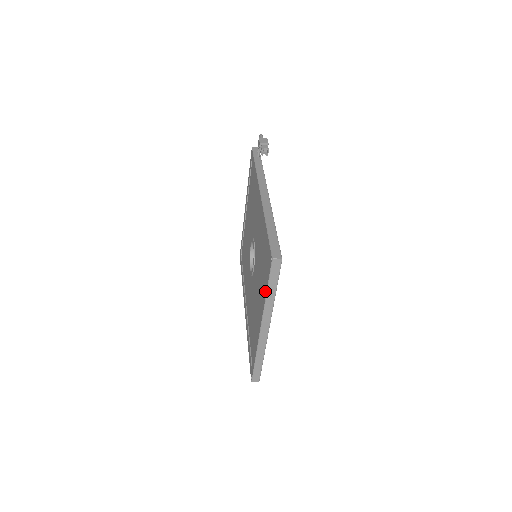
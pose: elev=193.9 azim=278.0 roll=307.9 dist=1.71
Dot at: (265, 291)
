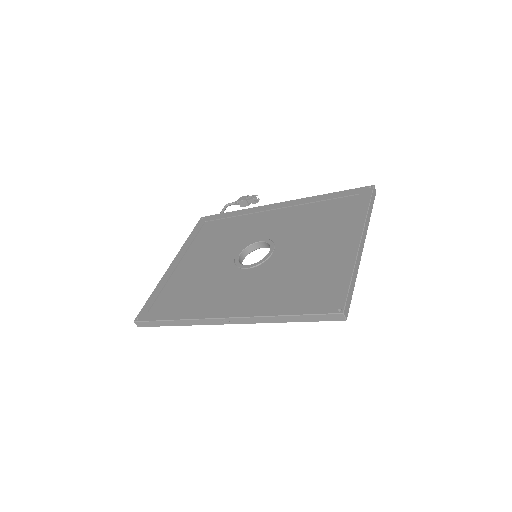
Dot at: (363, 210)
